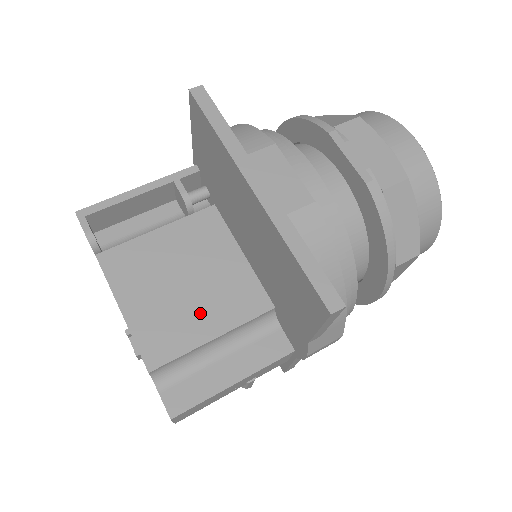
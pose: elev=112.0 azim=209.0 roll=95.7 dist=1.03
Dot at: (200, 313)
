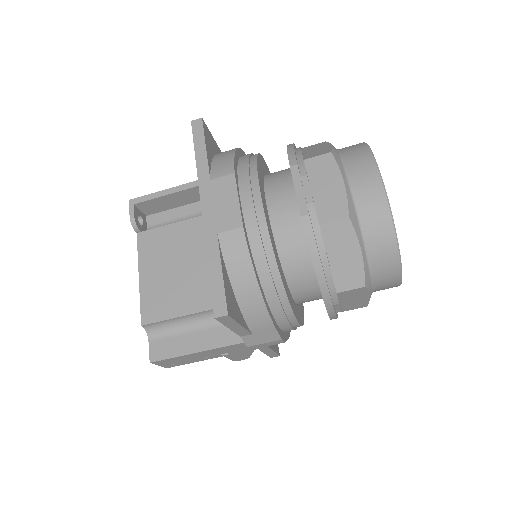
Dot at: (188, 292)
